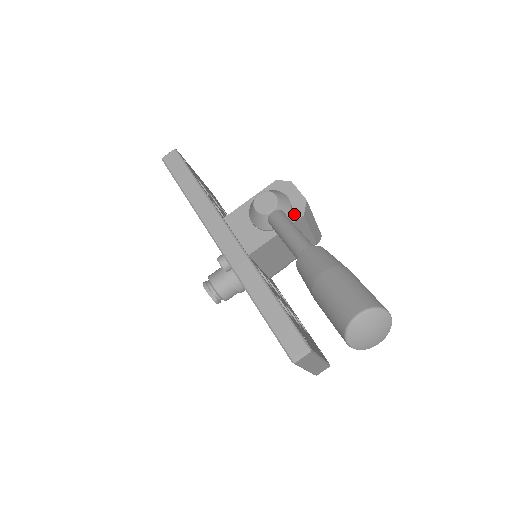
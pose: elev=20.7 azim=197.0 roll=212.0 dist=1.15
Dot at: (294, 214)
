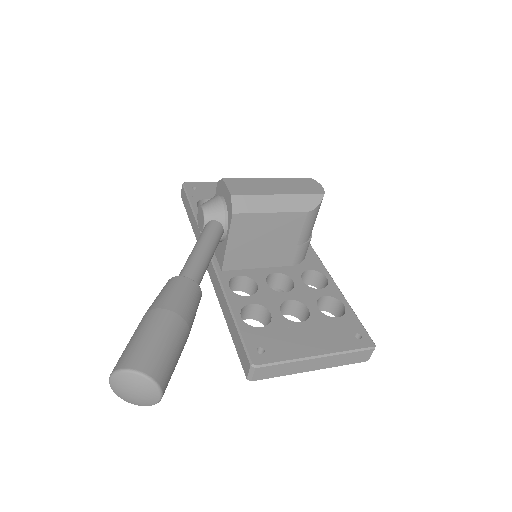
Dot at: (229, 215)
